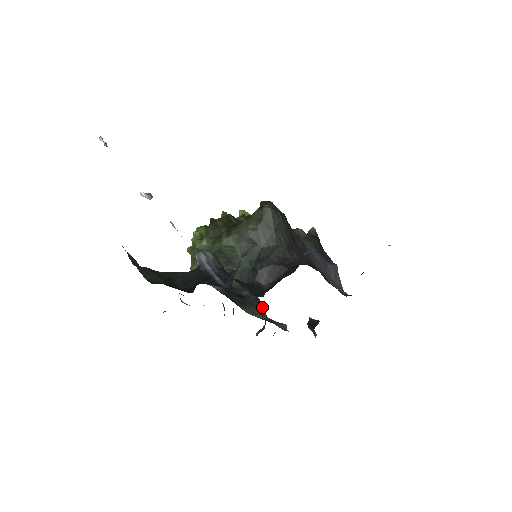
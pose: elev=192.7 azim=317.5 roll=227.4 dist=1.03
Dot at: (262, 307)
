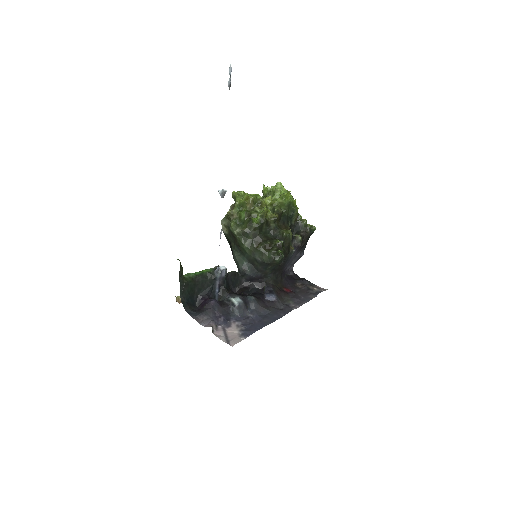
Dot at: occluded
